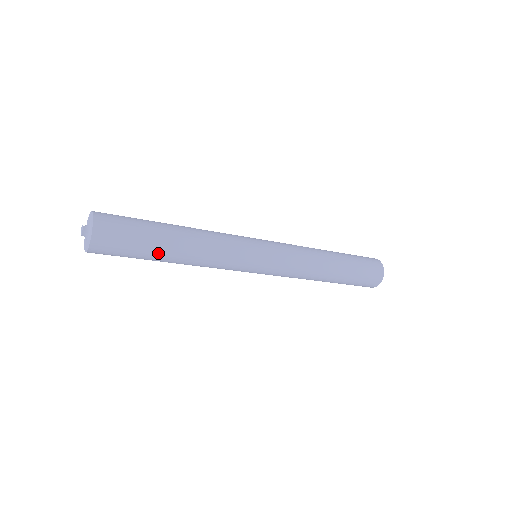
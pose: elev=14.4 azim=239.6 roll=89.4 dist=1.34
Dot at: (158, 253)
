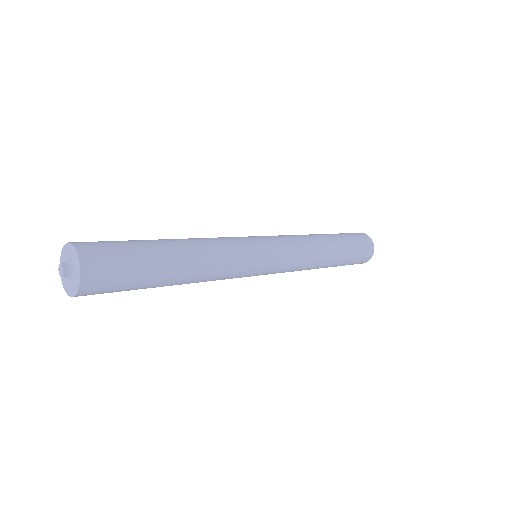
Dot at: (153, 287)
